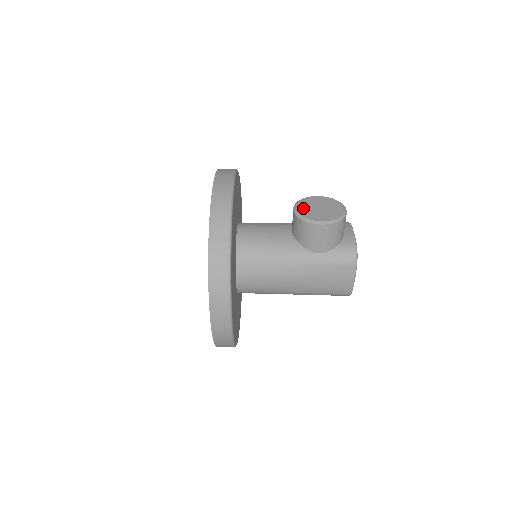
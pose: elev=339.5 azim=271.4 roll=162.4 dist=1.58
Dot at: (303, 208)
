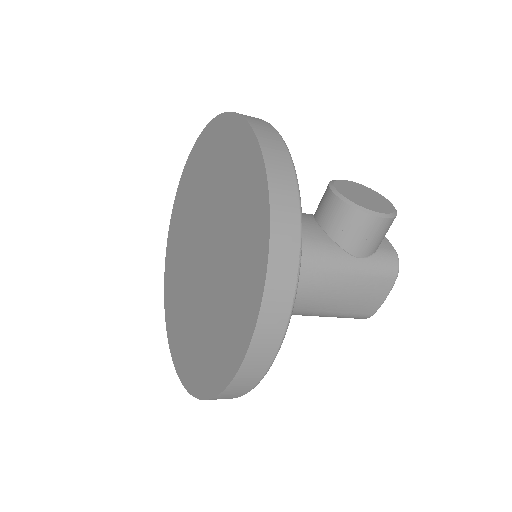
Dot at: (346, 192)
